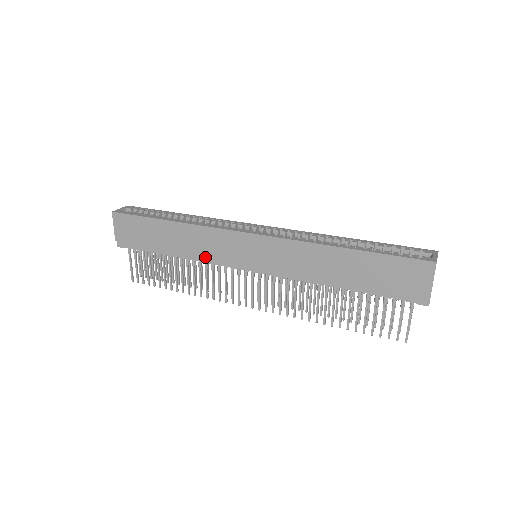
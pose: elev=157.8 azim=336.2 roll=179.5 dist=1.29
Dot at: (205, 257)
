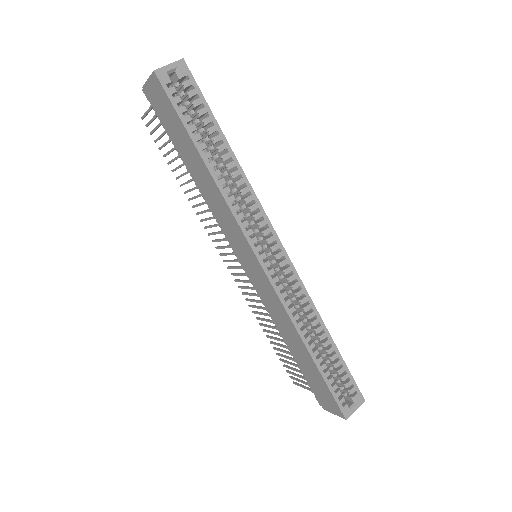
Dot at: (214, 213)
